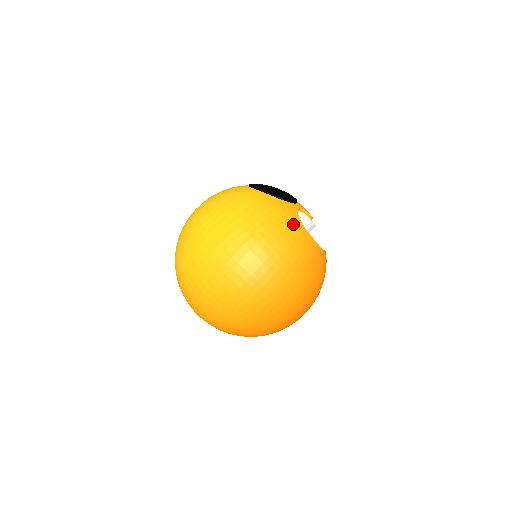
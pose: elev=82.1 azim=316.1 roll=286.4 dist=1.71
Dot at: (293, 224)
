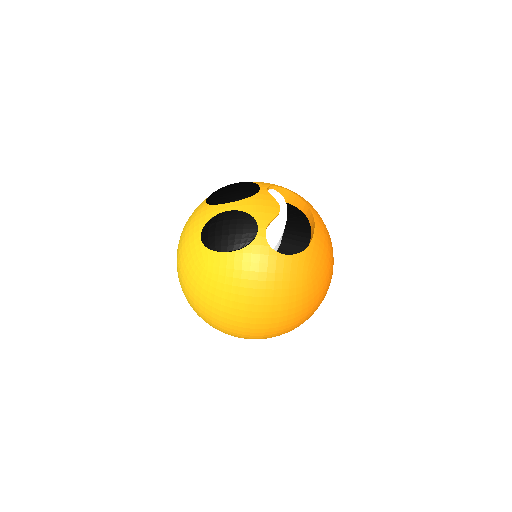
Dot at: (276, 267)
